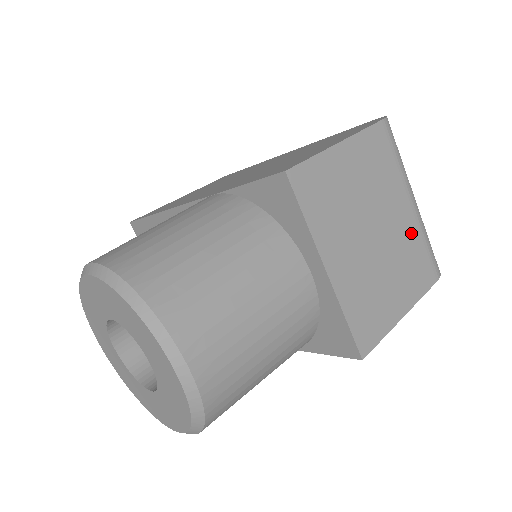
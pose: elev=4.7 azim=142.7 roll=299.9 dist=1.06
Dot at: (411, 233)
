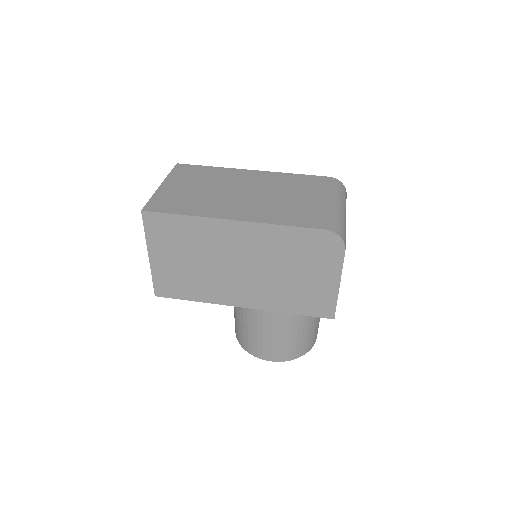
Dot at: occluded
